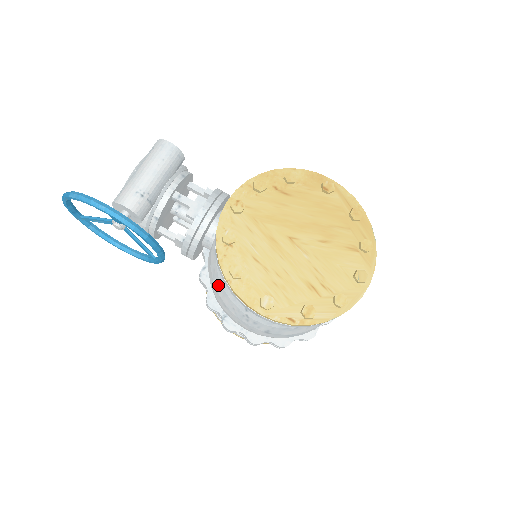
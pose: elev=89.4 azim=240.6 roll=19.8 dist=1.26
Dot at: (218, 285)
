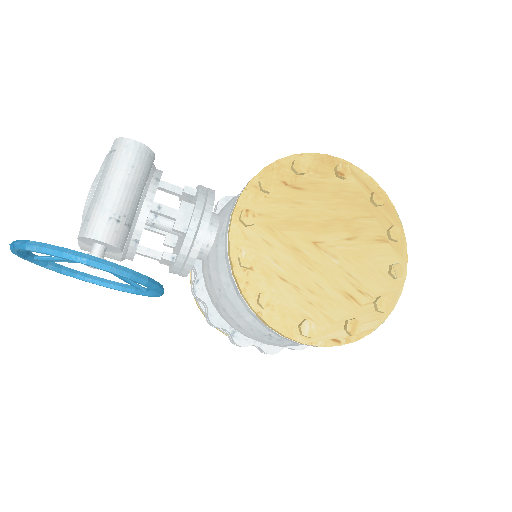
Dot at: (228, 306)
